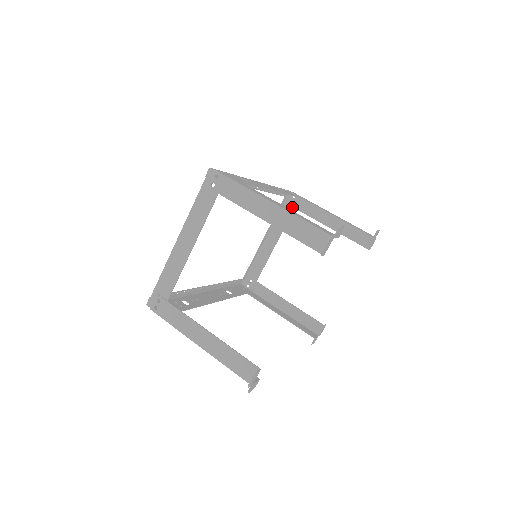
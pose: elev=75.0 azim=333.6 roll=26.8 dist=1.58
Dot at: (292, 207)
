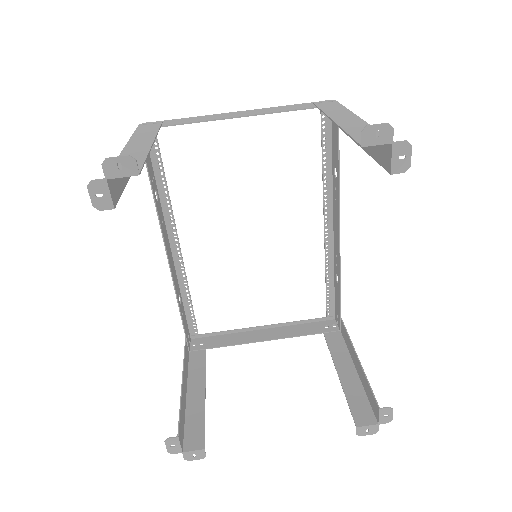
Dot at: (322, 330)
